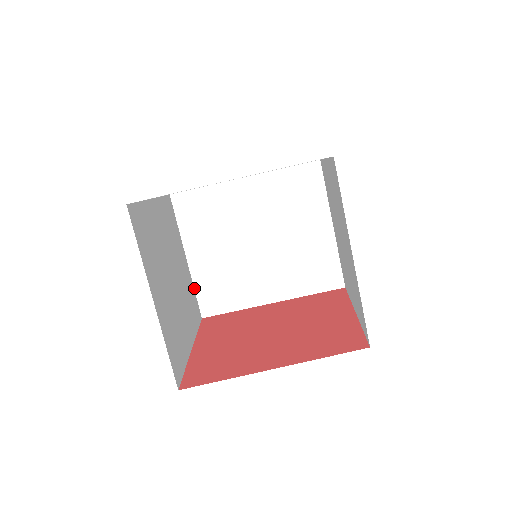
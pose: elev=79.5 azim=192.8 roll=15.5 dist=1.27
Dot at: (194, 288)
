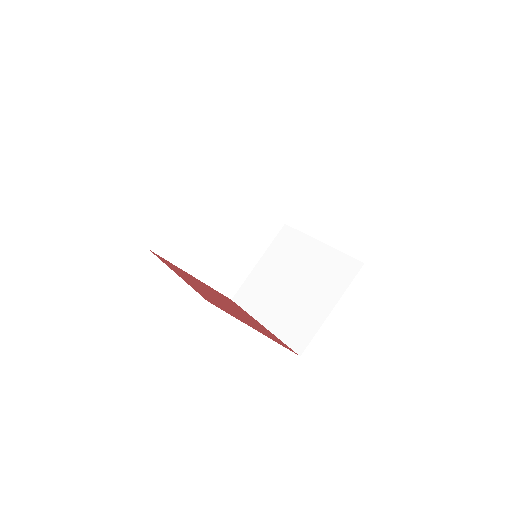
Dot at: (245, 280)
